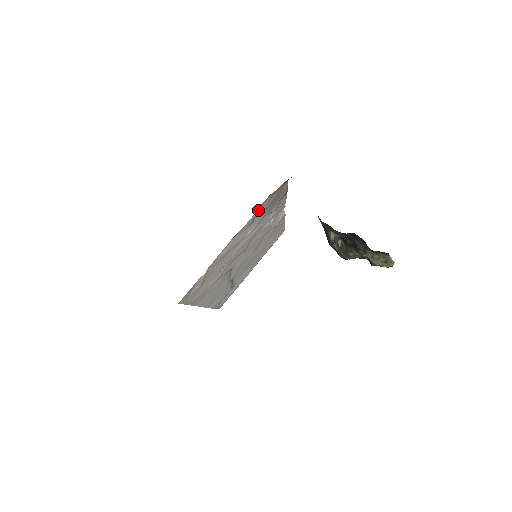
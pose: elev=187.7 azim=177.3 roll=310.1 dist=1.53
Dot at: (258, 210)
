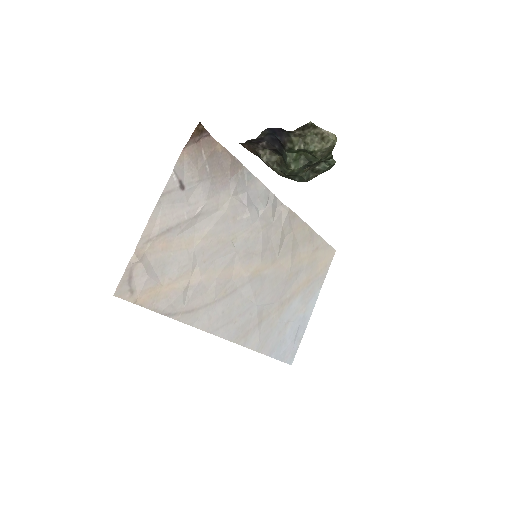
Dot at: (182, 173)
